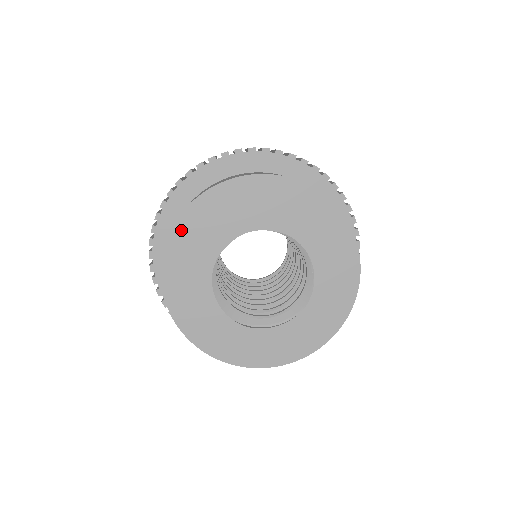
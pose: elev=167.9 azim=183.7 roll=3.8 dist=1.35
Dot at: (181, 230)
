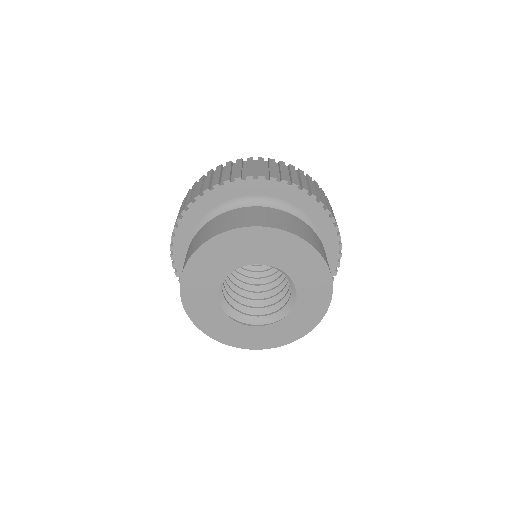
Dot at: (193, 265)
